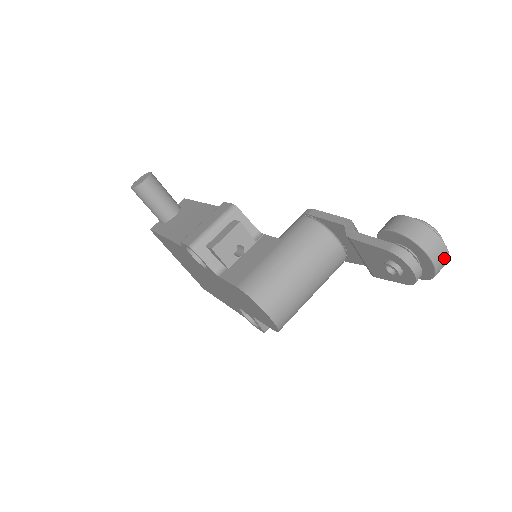
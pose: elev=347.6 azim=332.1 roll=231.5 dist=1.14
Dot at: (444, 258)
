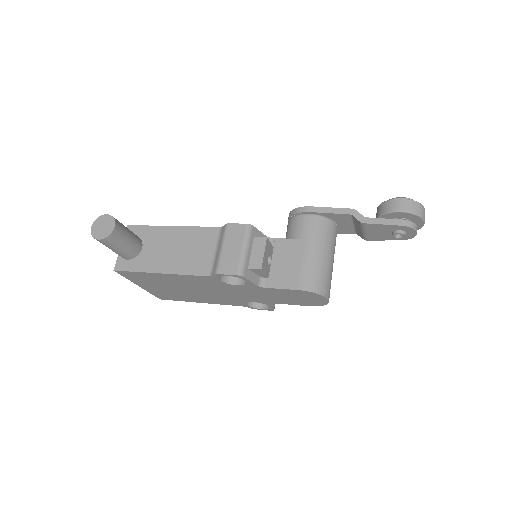
Dot at: occluded
